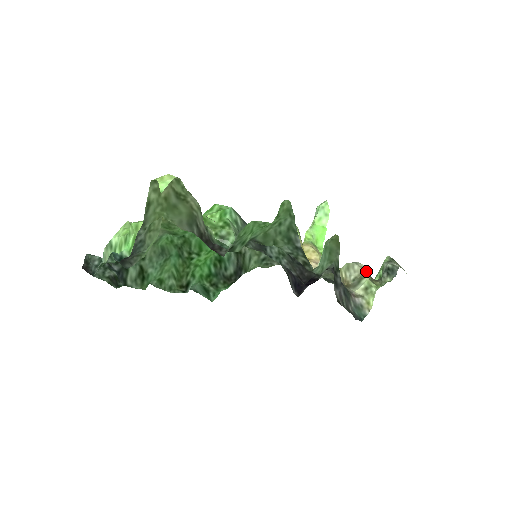
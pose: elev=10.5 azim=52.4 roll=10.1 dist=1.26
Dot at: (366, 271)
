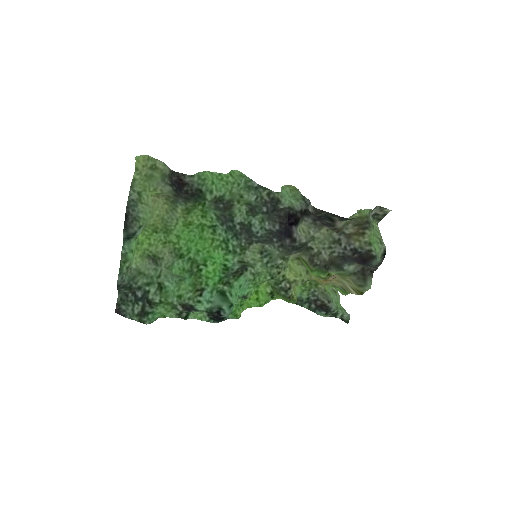
Dot at: (353, 223)
